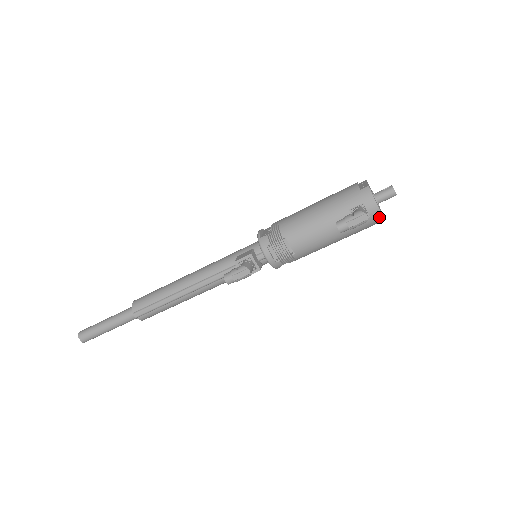
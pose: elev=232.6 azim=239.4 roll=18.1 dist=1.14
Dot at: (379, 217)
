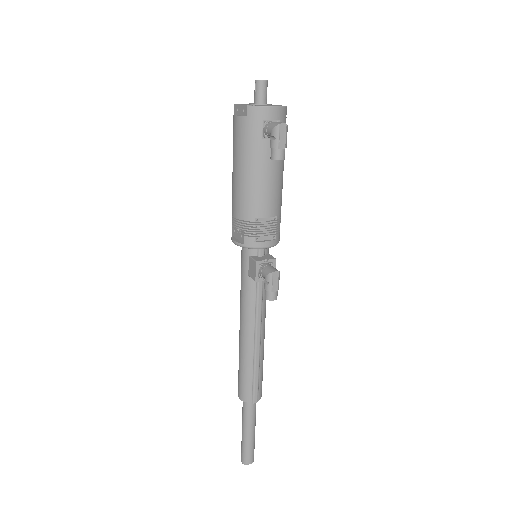
Dot at: (284, 111)
